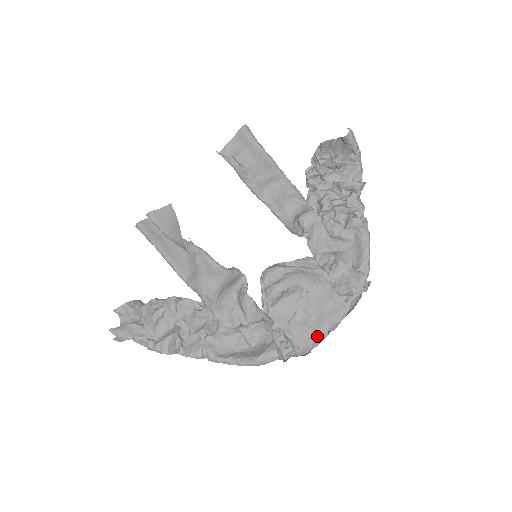
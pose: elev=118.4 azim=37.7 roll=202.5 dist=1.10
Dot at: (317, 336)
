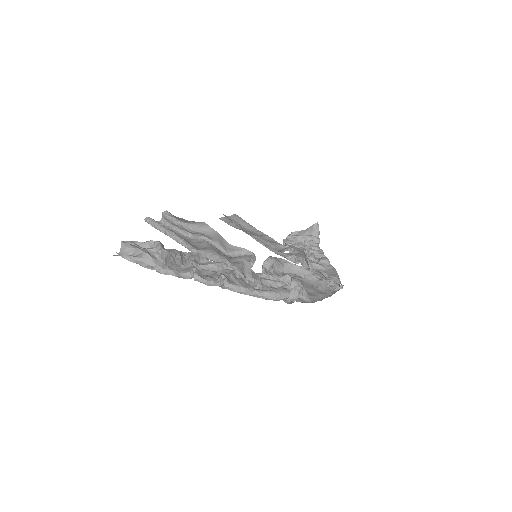
Dot at: (313, 299)
